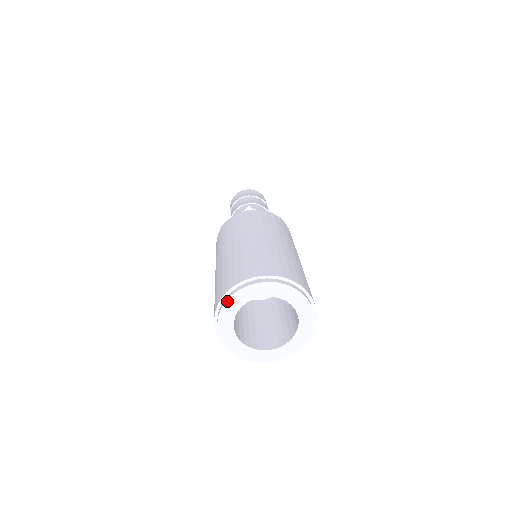
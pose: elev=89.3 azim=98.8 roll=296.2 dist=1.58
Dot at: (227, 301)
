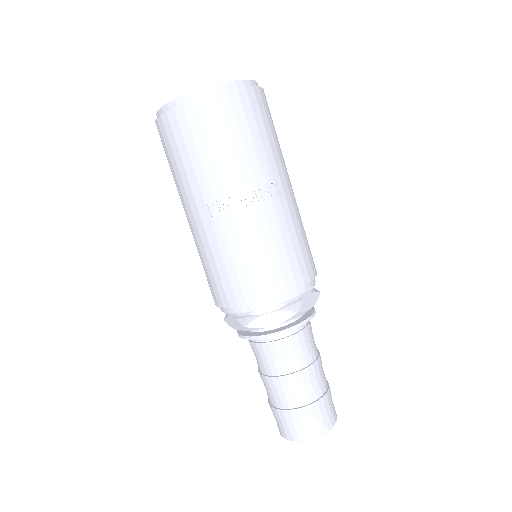
Dot at: occluded
